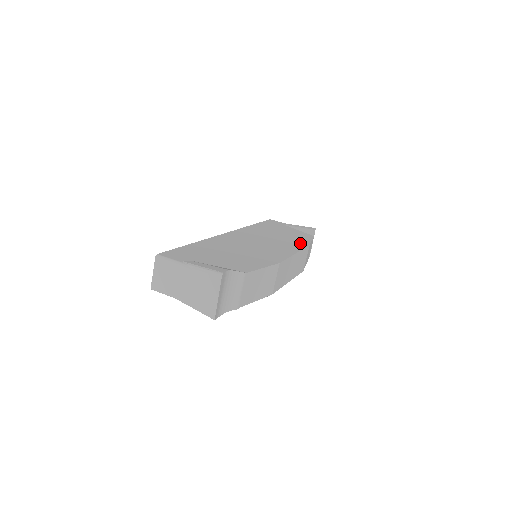
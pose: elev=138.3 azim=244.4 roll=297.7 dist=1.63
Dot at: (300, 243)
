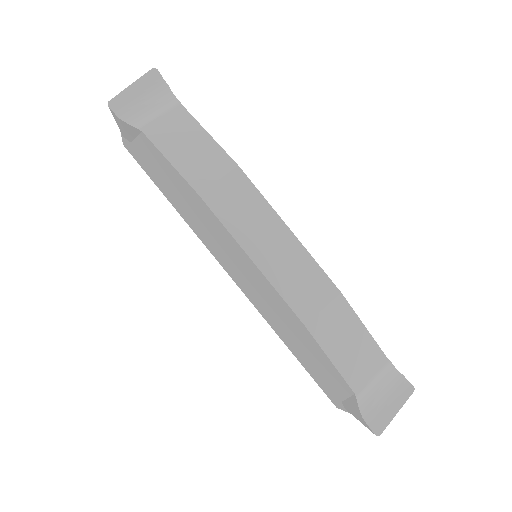
Dot at: occluded
